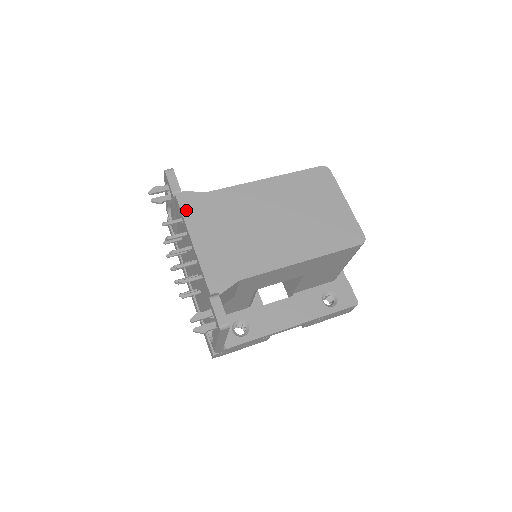
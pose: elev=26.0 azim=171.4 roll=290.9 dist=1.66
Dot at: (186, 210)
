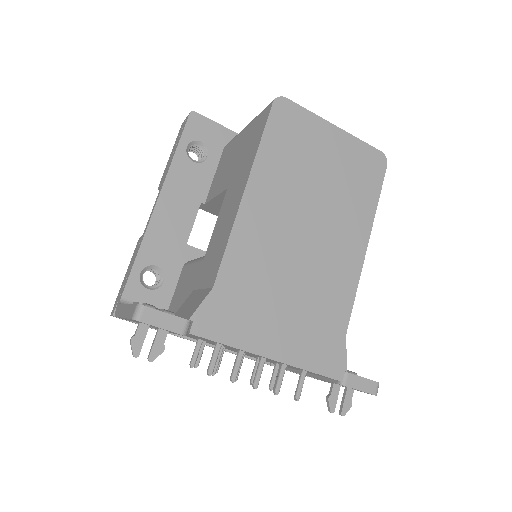
Dot at: (222, 335)
